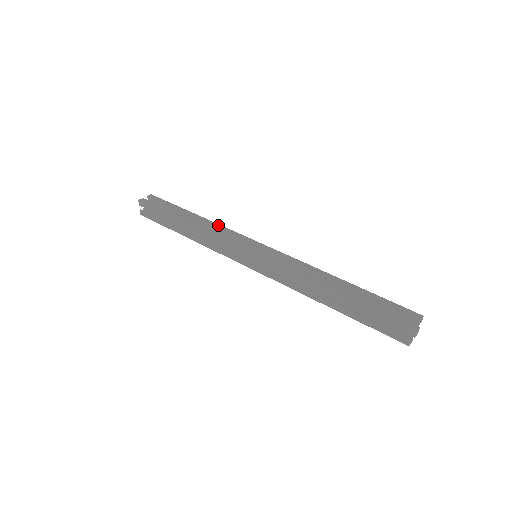
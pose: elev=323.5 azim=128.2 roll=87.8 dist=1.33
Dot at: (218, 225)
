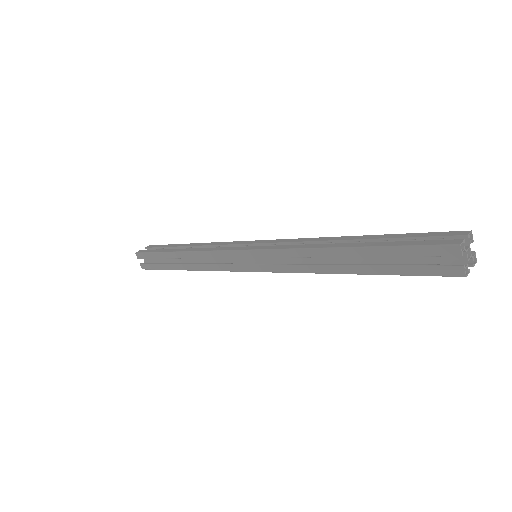
Dot at: (213, 243)
